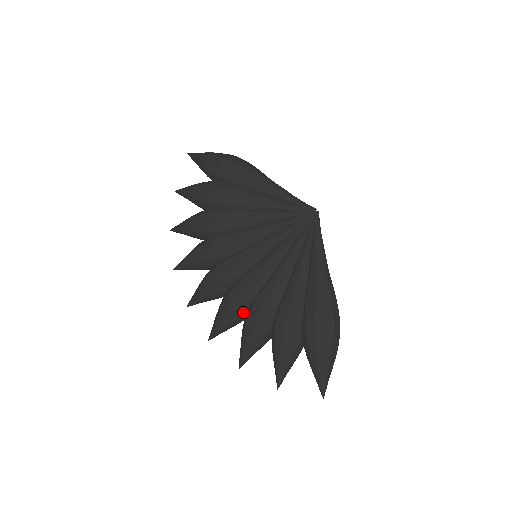
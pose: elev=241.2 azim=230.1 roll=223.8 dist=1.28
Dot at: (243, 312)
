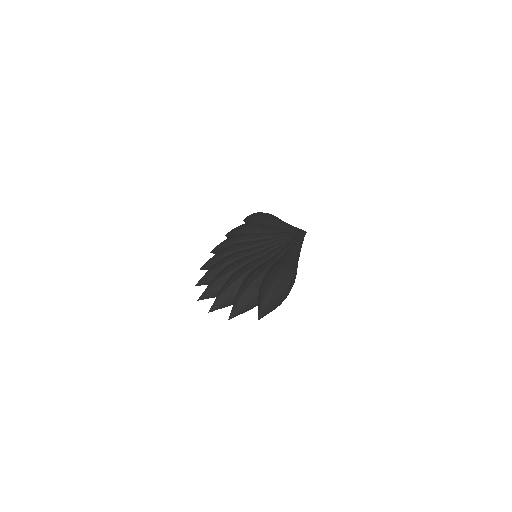
Dot at: occluded
